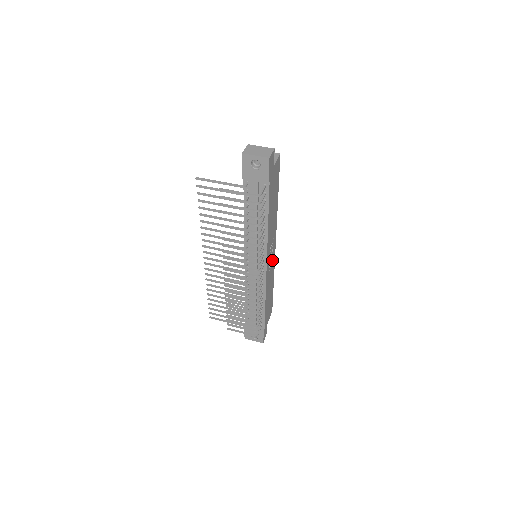
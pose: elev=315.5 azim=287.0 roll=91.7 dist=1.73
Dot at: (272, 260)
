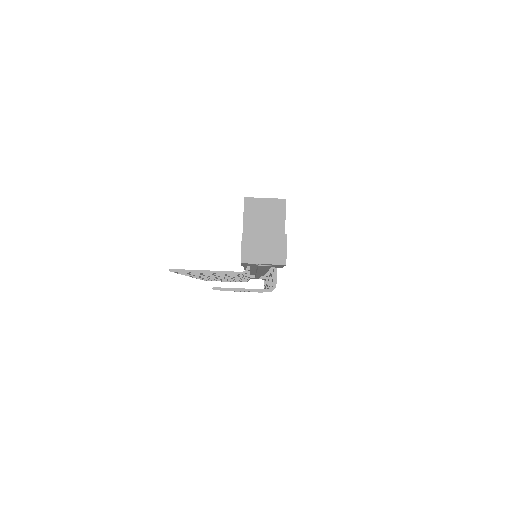
Dot at: occluded
